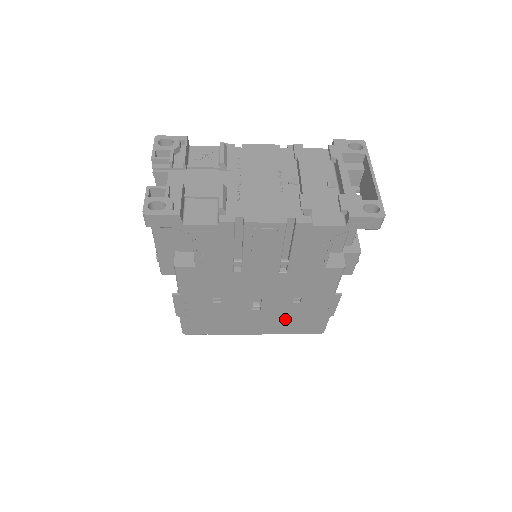
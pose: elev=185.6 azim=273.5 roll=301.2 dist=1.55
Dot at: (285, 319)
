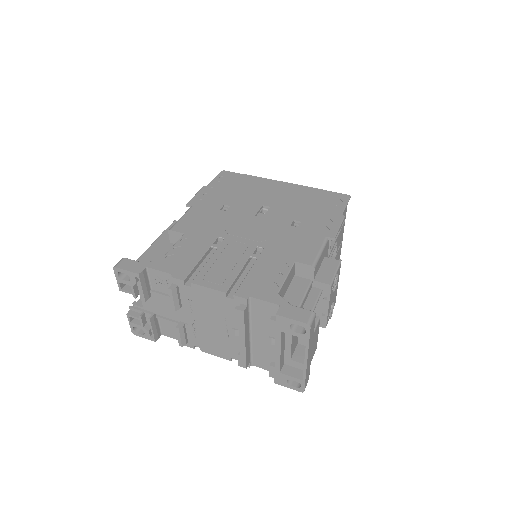
Dot at: occluded
